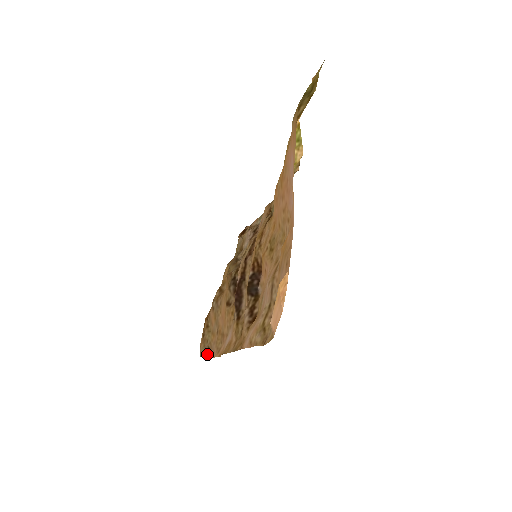
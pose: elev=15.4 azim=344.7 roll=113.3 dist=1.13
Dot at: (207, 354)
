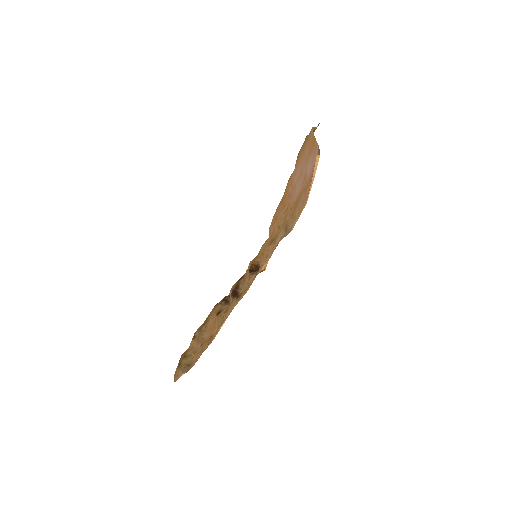
Dot at: (186, 370)
